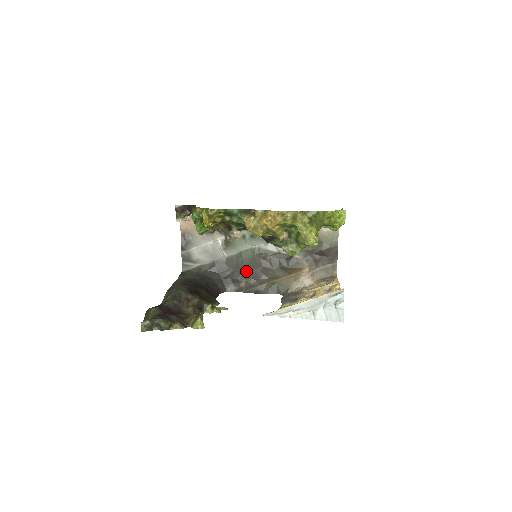
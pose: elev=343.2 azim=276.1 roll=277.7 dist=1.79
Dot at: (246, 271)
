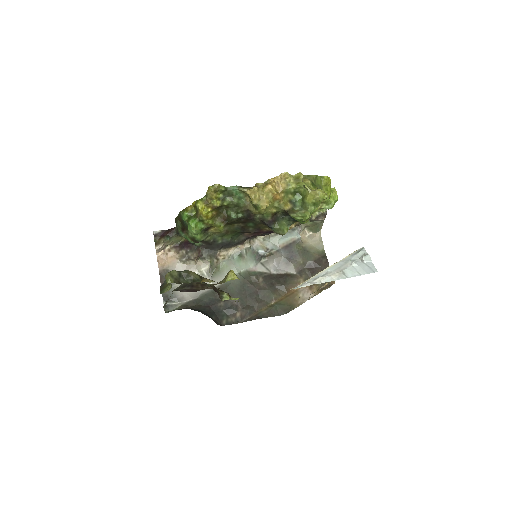
Dot at: (240, 298)
